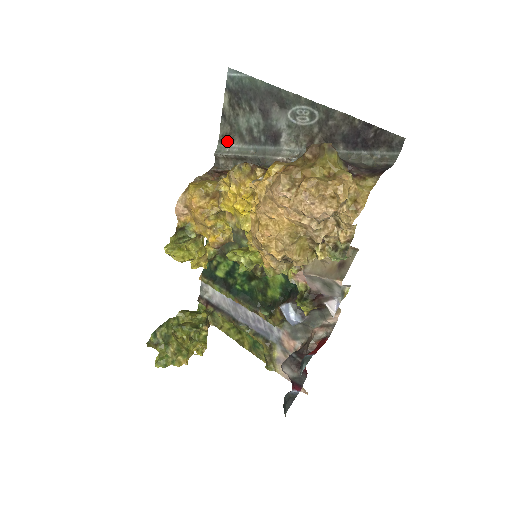
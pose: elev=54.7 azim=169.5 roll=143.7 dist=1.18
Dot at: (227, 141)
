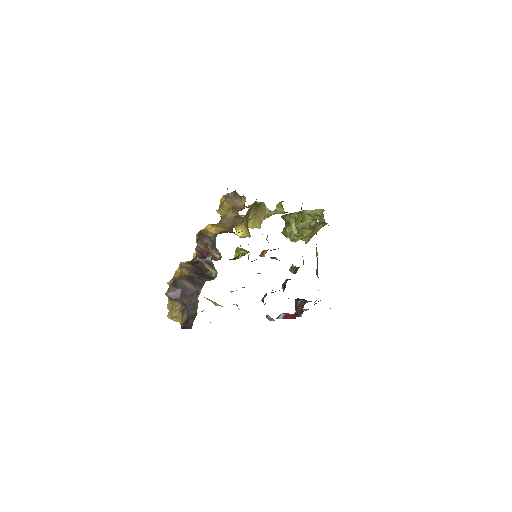
Dot at: occluded
